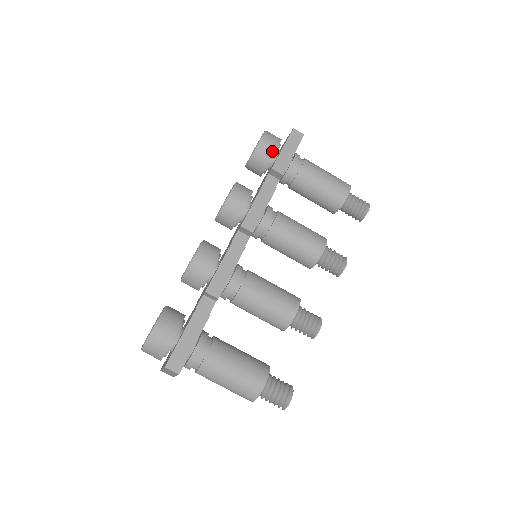
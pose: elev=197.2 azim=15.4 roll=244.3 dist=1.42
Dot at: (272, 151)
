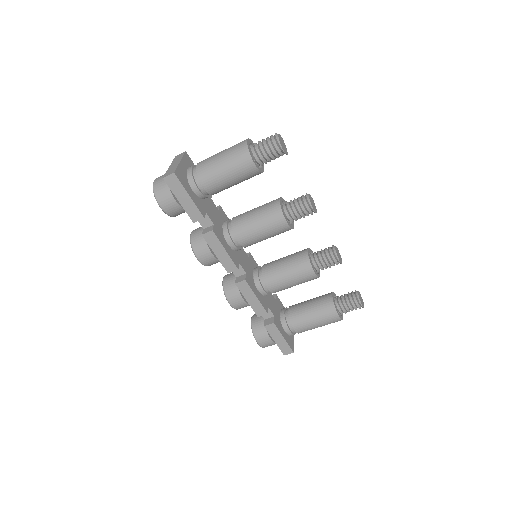
Dot at: (177, 207)
